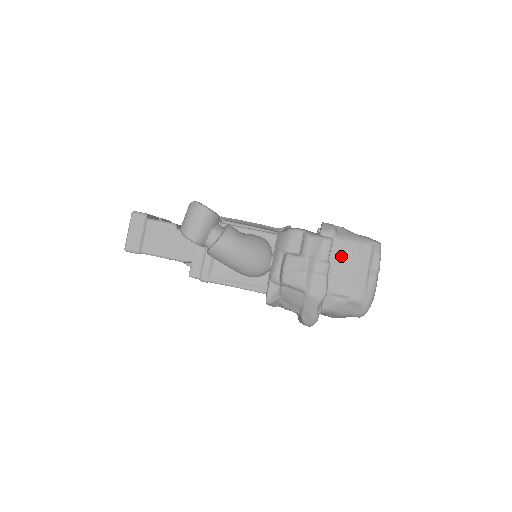
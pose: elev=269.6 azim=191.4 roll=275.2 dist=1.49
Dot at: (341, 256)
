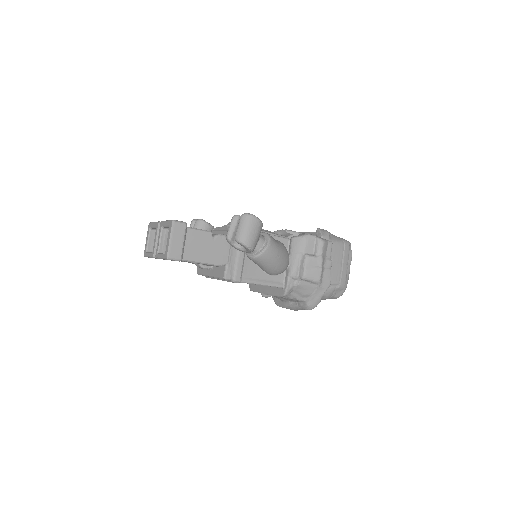
Dot at: (334, 254)
